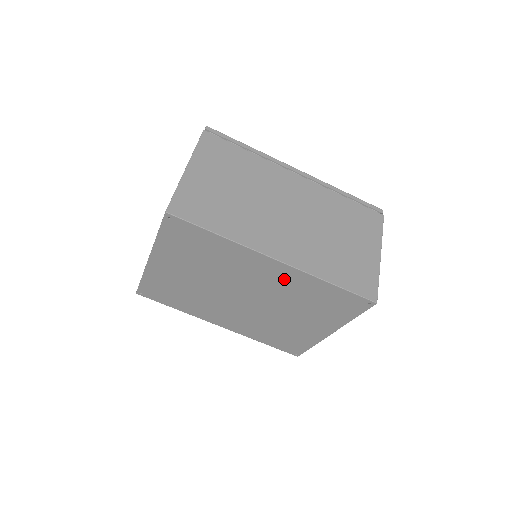
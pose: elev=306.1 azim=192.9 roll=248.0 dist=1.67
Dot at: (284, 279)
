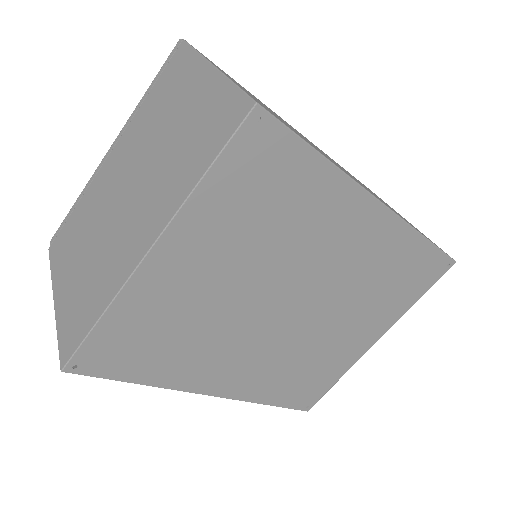
Dot at: (372, 245)
